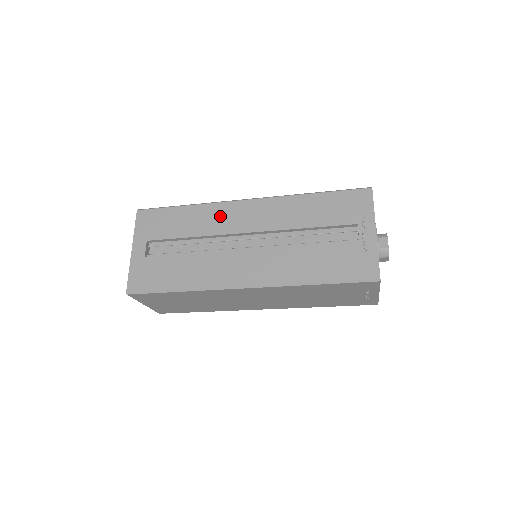
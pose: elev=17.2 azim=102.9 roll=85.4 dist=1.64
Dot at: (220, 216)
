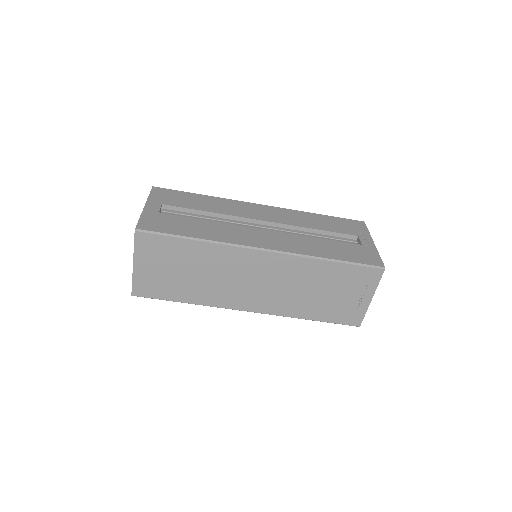
Dot at: (237, 207)
